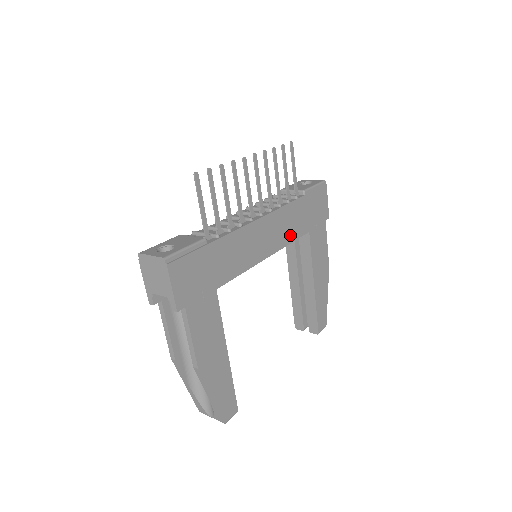
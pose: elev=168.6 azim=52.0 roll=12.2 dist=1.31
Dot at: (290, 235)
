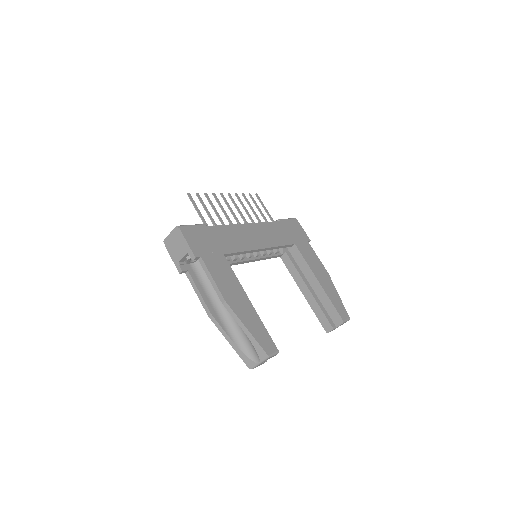
Dot at: (277, 241)
